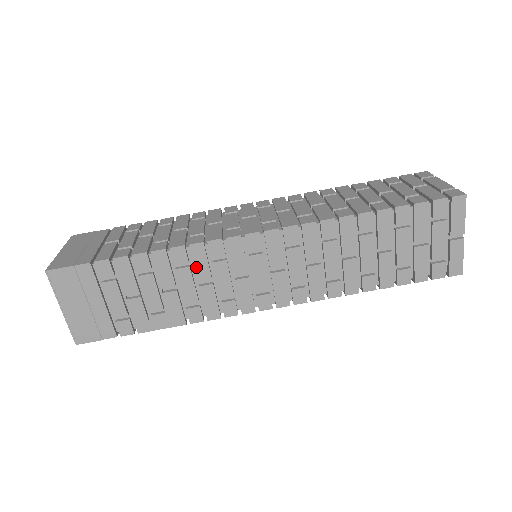
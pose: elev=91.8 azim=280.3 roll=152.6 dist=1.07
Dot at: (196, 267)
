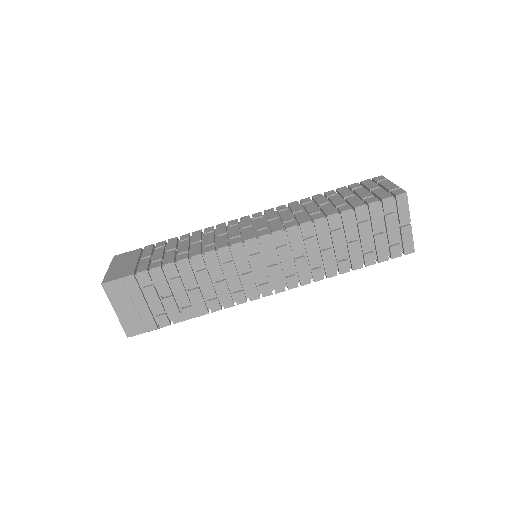
Dot at: (211, 269)
